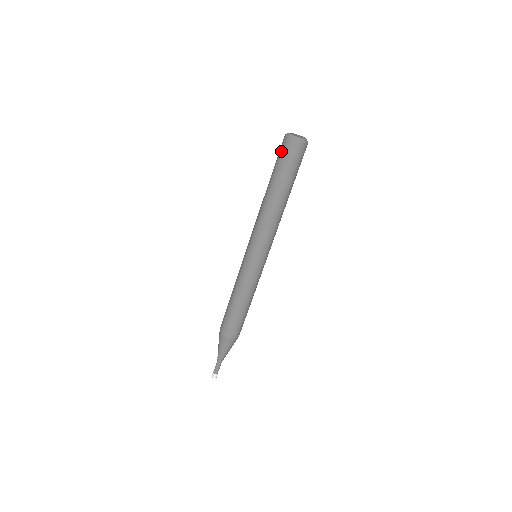
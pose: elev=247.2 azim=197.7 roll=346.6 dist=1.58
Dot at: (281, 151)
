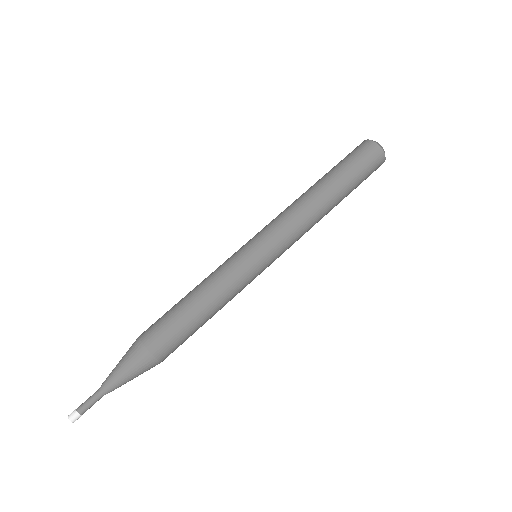
Dot at: occluded
